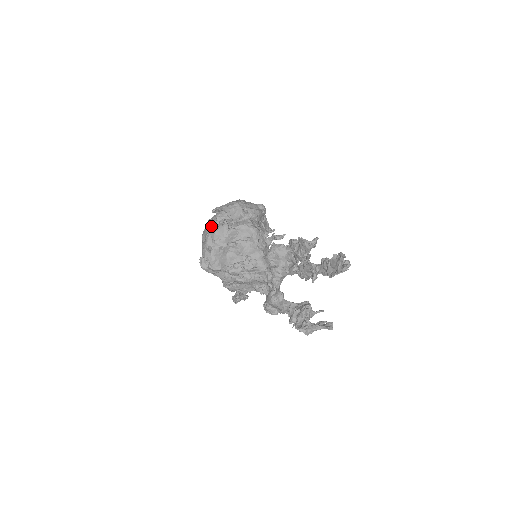
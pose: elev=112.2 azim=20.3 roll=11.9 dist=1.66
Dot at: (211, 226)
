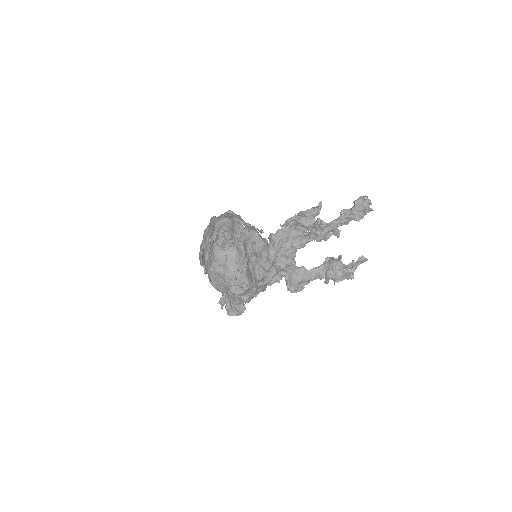
Dot at: (226, 252)
